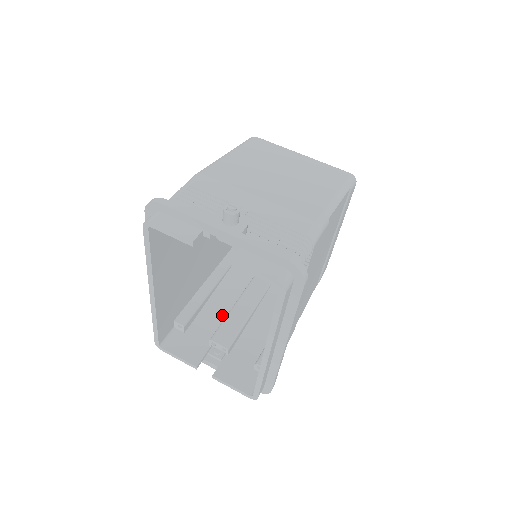
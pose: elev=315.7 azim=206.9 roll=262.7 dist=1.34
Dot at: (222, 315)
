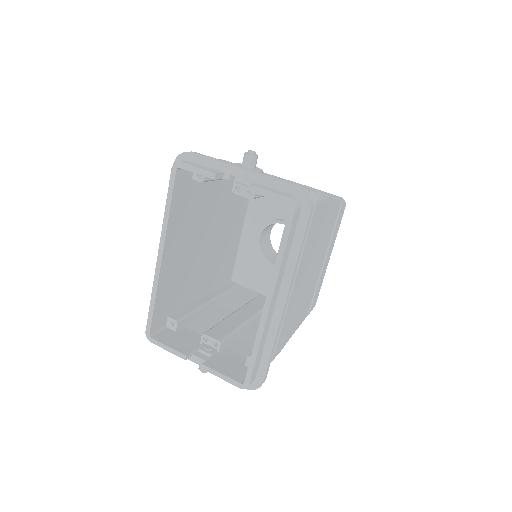
Dot at: (214, 325)
